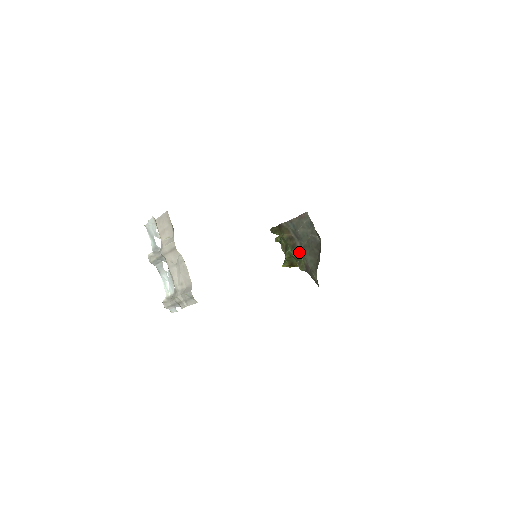
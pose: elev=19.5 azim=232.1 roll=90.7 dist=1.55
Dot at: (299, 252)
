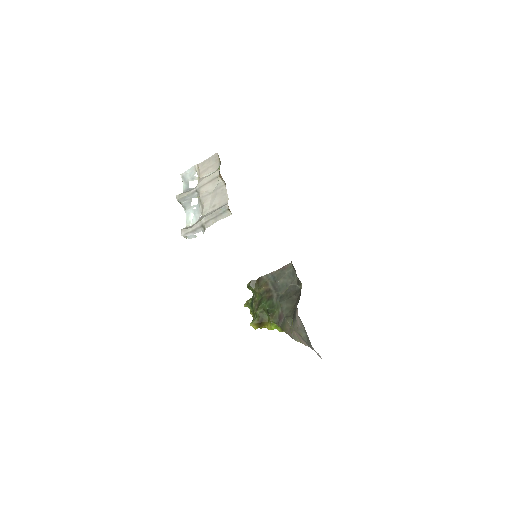
Dot at: (275, 303)
